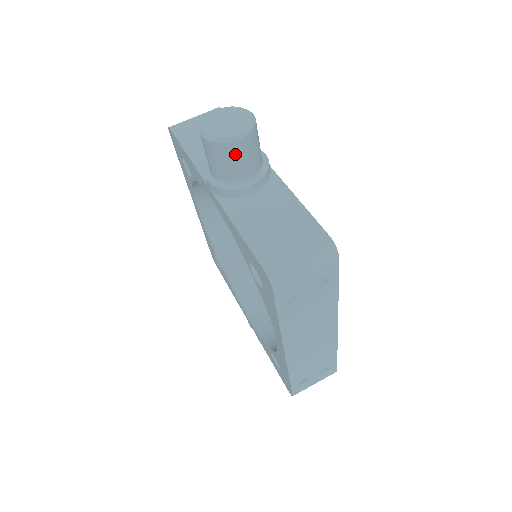
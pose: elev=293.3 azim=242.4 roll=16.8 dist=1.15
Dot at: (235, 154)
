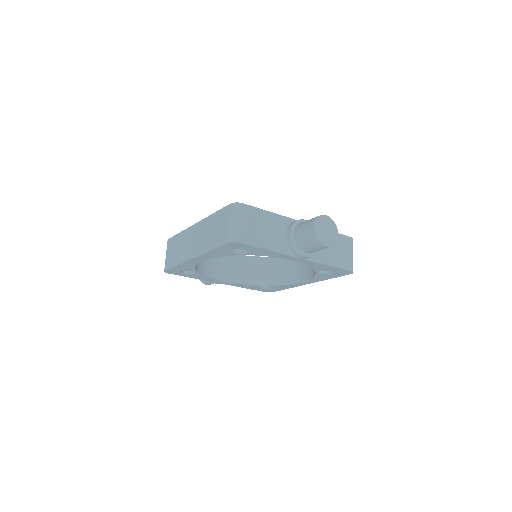
Dot at: occluded
